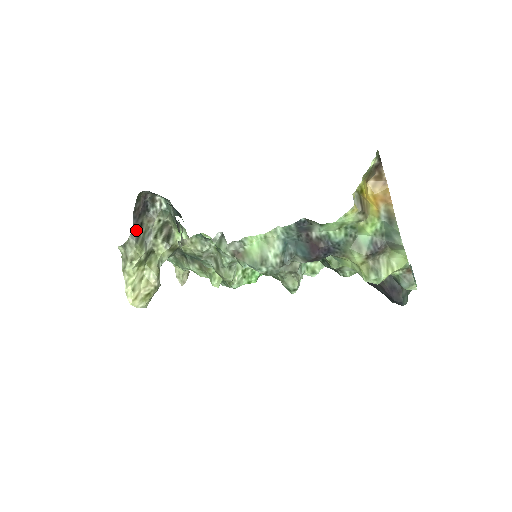
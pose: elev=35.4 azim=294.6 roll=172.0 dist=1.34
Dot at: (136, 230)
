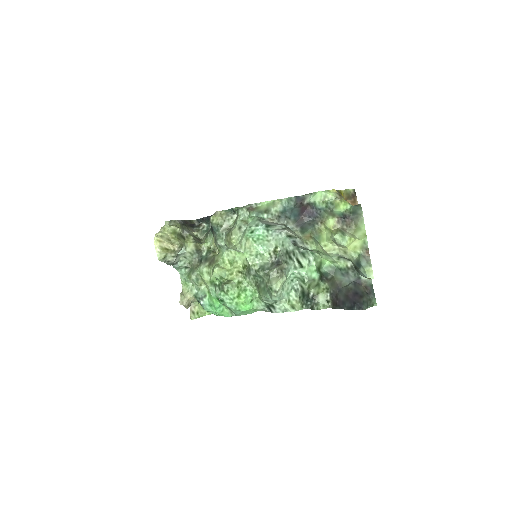
Dot at: (182, 223)
